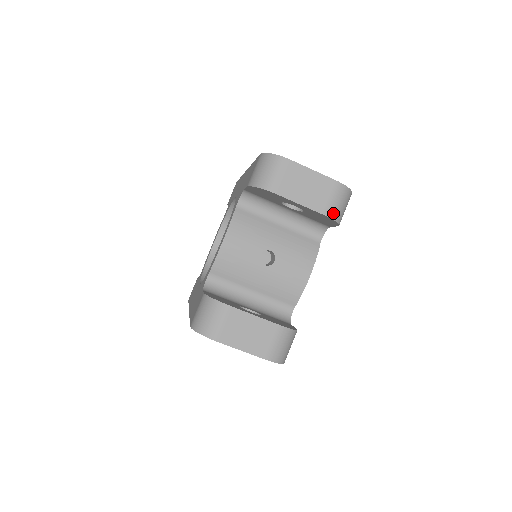
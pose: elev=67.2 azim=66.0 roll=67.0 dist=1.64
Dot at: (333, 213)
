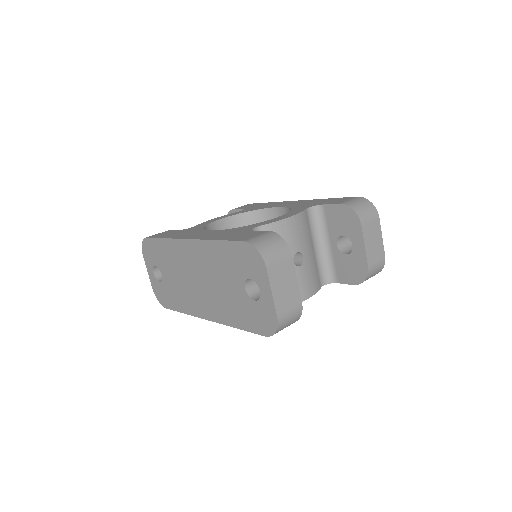
Dot at: (370, 272)
